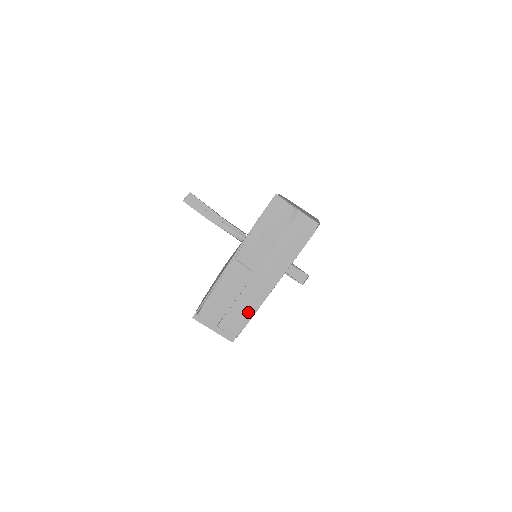
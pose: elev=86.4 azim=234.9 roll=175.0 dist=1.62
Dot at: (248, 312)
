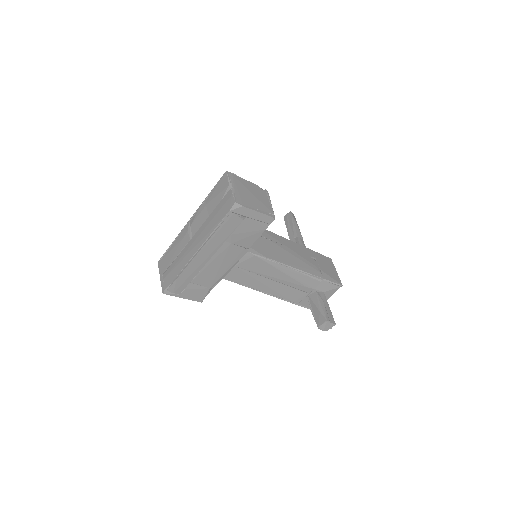
Dot at: (177, 270)
